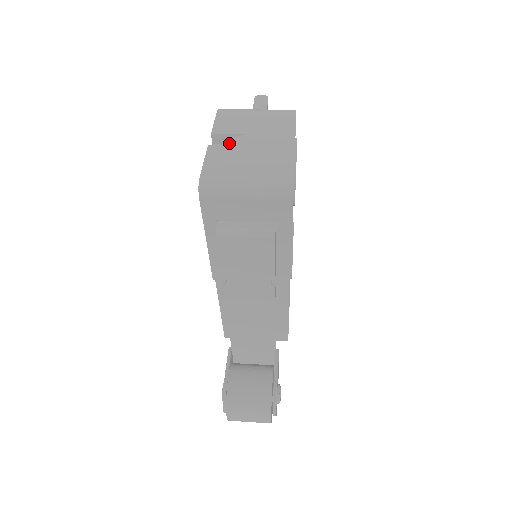
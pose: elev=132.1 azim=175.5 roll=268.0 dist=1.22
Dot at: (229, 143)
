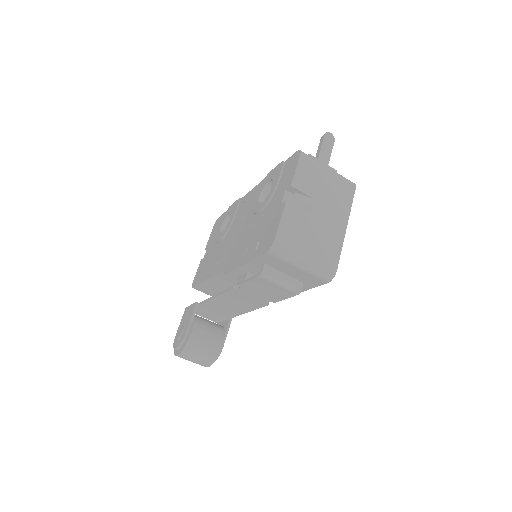
Dot at: (301, 202)
